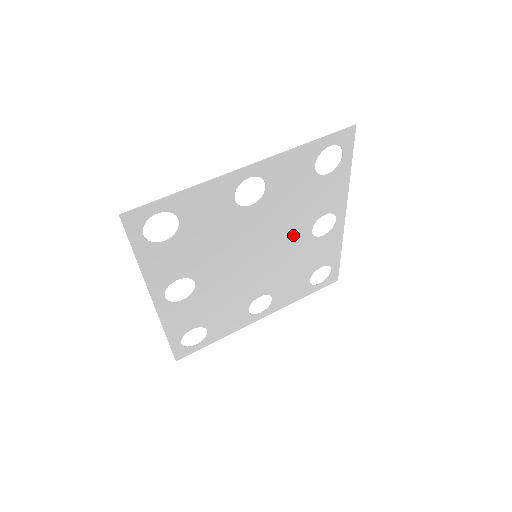
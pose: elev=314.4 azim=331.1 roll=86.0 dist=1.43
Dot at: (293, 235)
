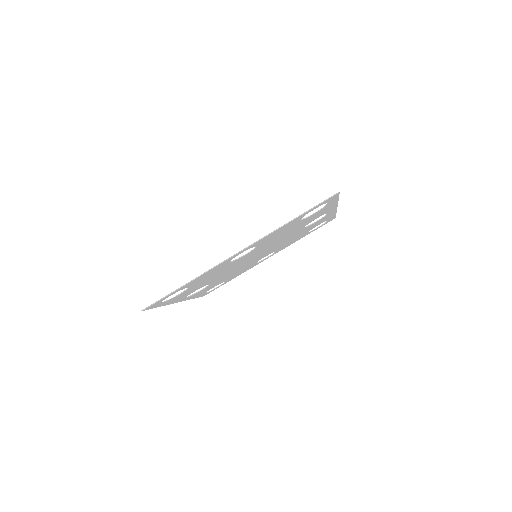
Dot at: (287, 237)
